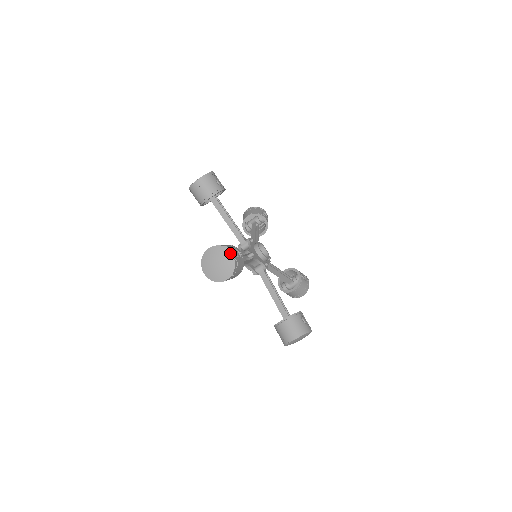
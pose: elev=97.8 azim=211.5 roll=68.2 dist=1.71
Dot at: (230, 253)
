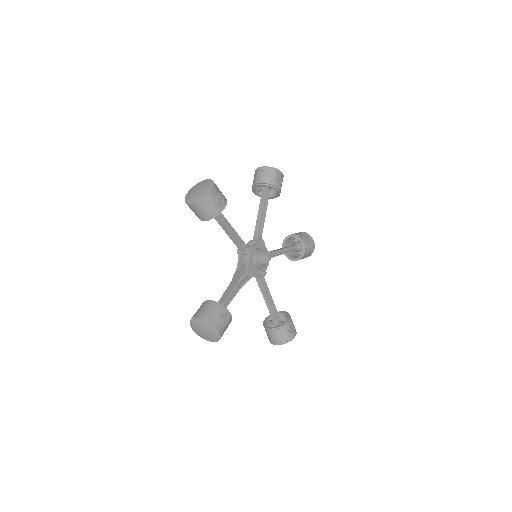
Dot at: (216, 330)
